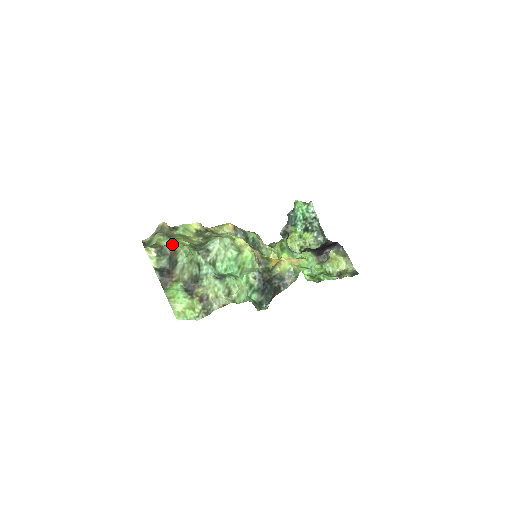
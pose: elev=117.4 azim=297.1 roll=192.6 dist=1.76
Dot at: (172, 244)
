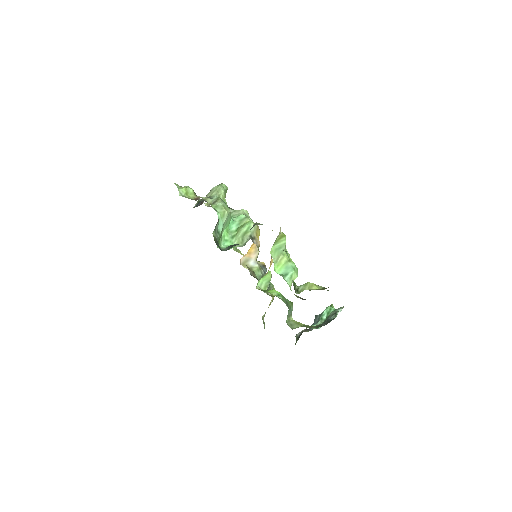
Dot at: occluded
